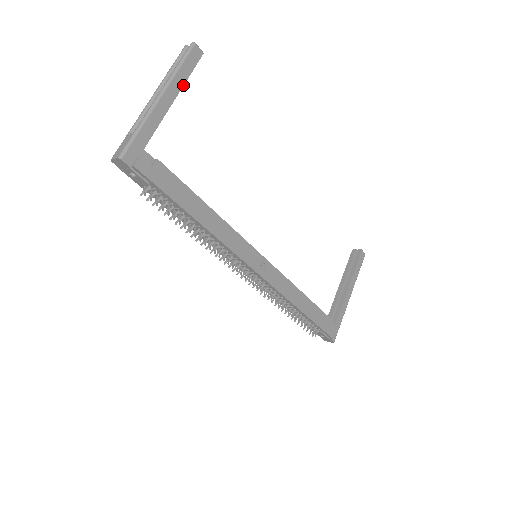
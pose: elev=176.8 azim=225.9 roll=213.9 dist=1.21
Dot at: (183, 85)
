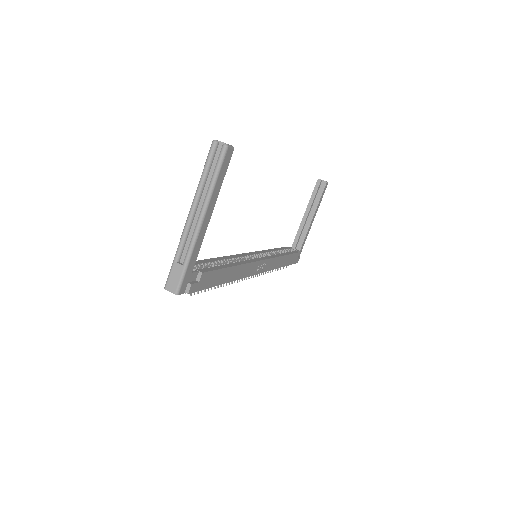
Dot at: occluded
